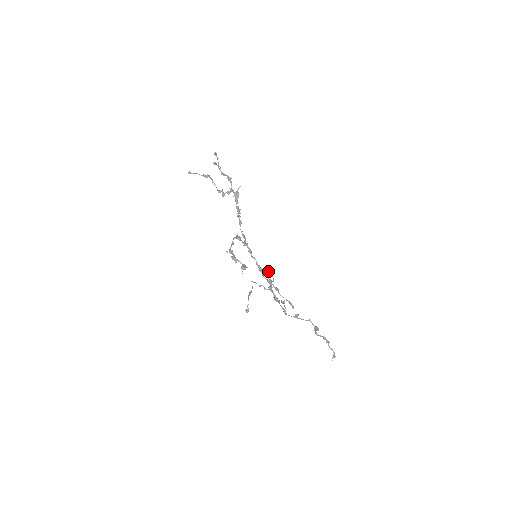
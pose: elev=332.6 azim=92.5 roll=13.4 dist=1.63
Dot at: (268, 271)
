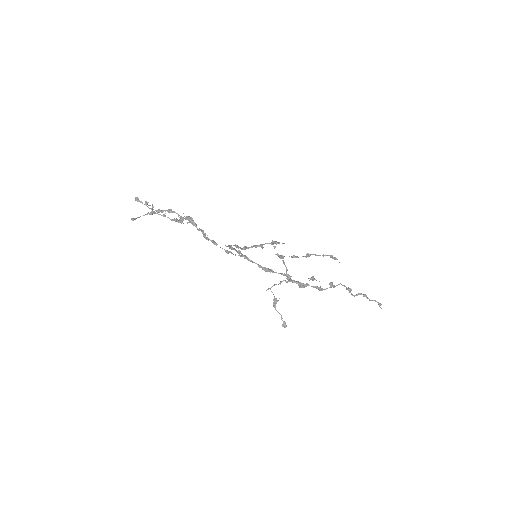
Dot at: (281, 256)
